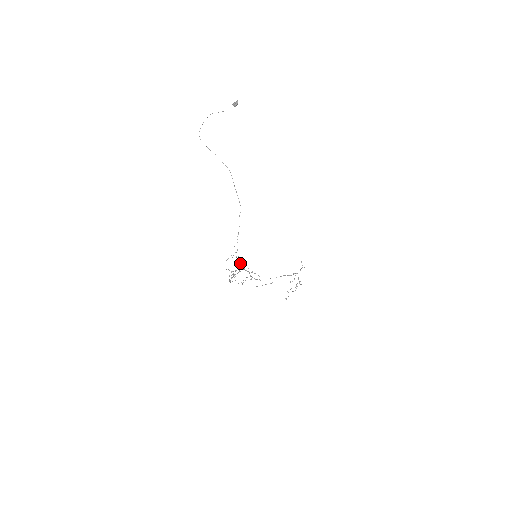
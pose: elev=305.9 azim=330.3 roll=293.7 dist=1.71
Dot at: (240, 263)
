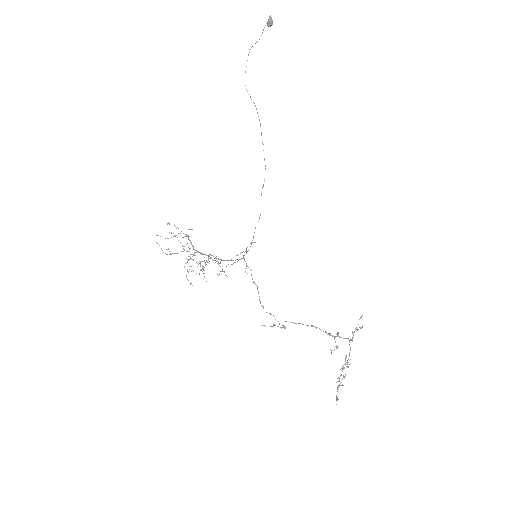
Dot at: (231, 259)
